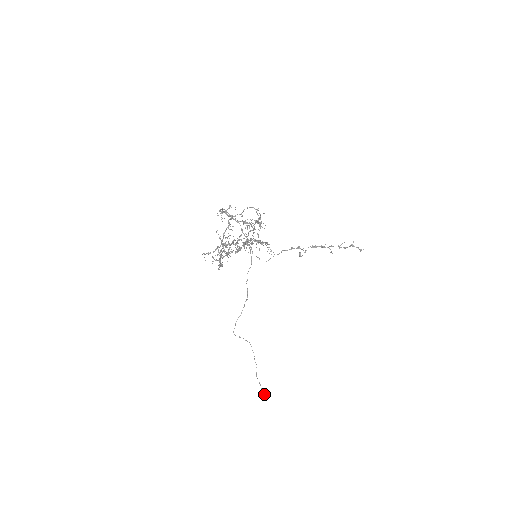
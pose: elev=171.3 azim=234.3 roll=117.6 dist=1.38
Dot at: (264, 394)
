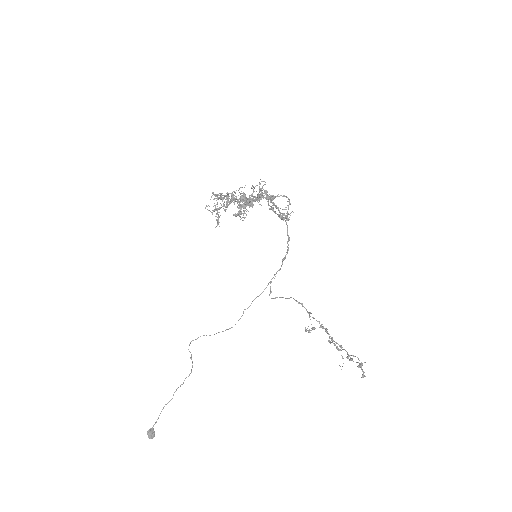
Dot at: (148, 434)
